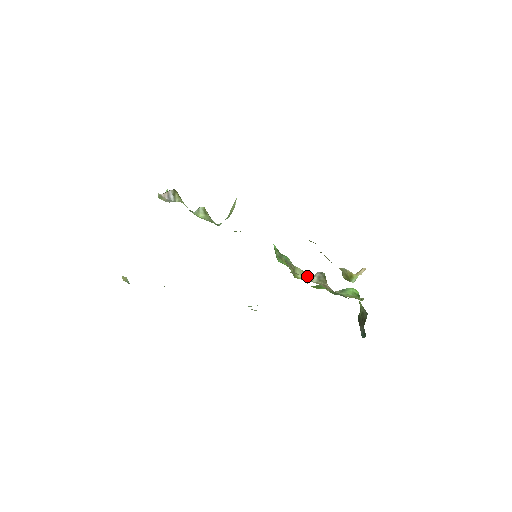
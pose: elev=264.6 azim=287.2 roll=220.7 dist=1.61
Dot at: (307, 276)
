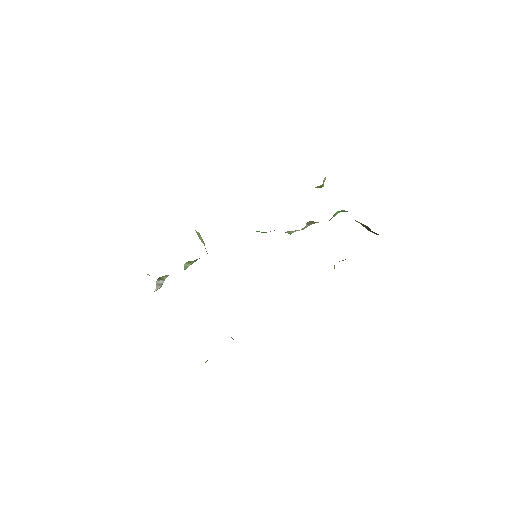
Dot at: (299, 230)
